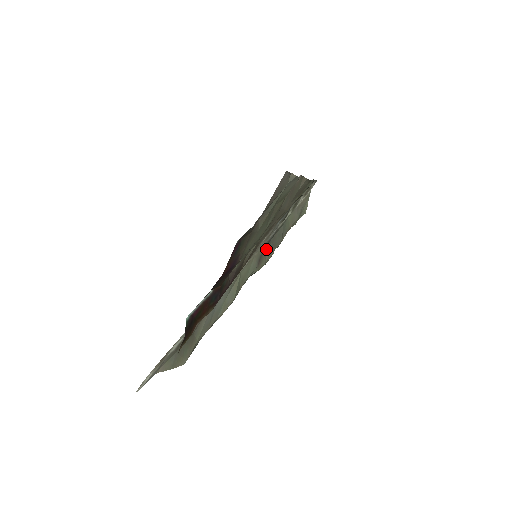
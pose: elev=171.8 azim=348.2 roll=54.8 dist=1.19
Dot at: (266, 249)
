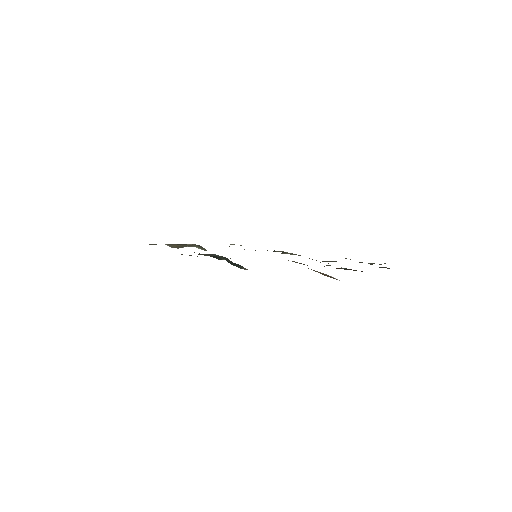
Dot at: occluded
